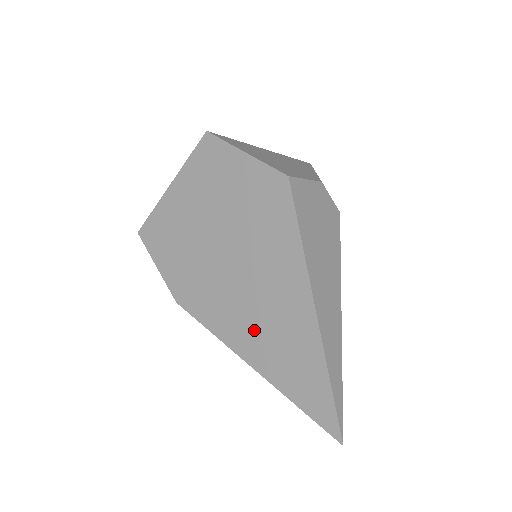
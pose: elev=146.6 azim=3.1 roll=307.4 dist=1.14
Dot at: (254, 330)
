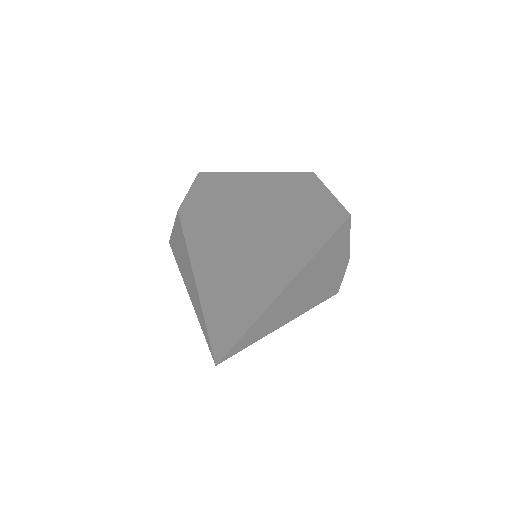
Dot at: (226, 256)
